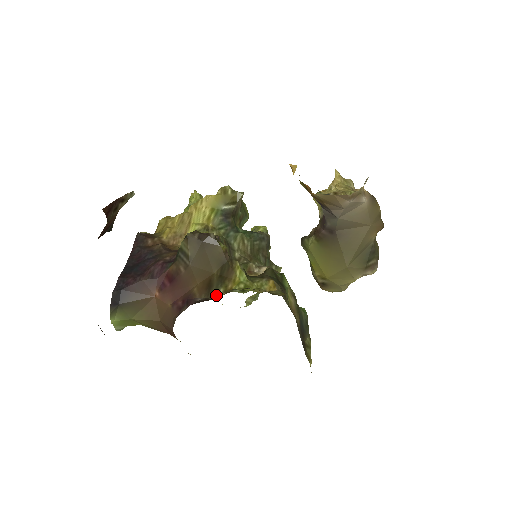
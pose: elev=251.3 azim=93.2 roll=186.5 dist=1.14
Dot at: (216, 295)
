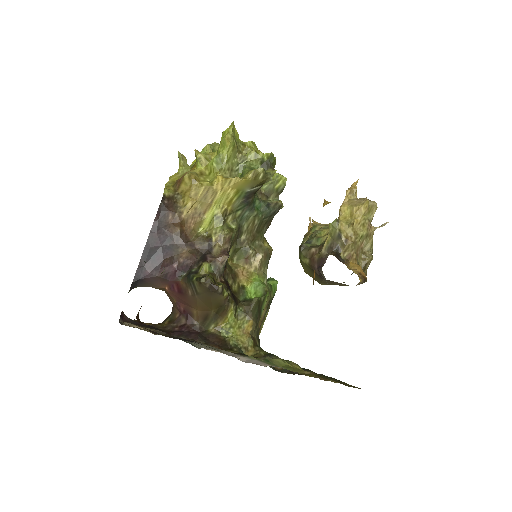
Dot at: (208, 327)
